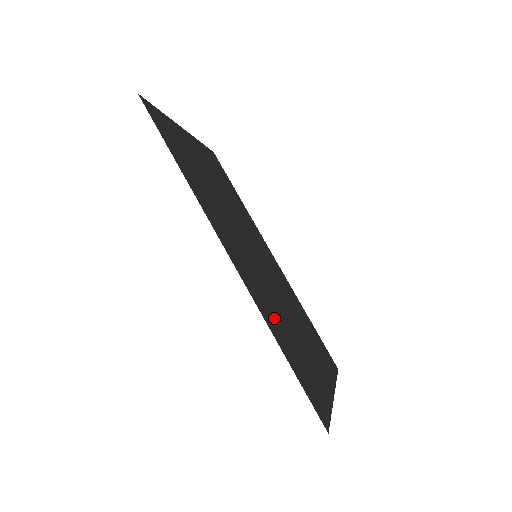
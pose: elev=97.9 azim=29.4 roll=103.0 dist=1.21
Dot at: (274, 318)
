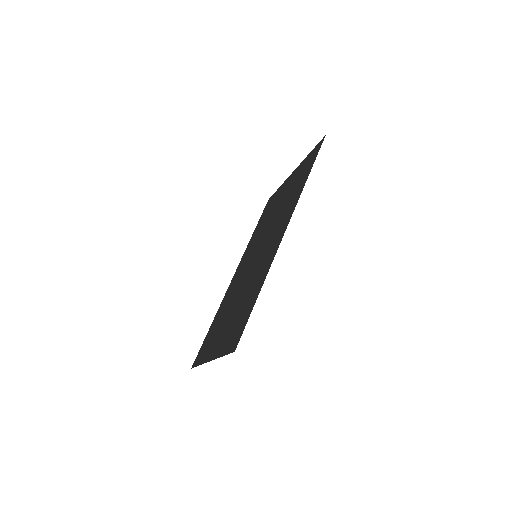
Dot at: (257, 281)
